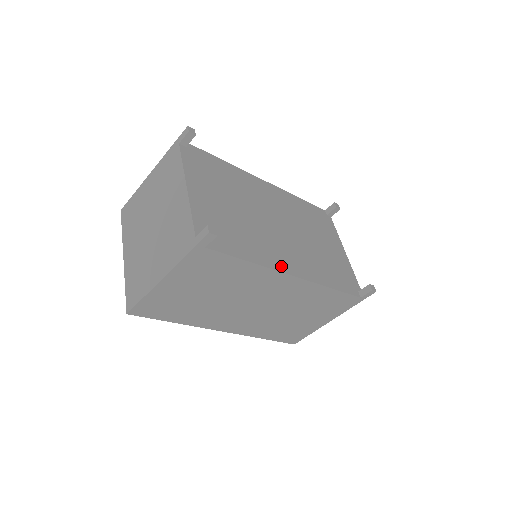
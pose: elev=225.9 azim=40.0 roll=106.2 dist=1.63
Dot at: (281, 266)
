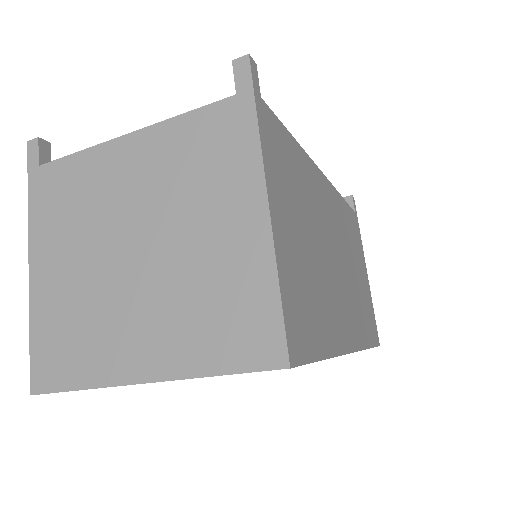
Dot at: occluded
